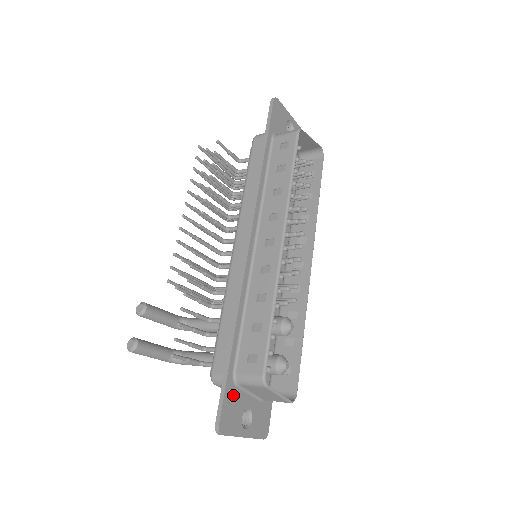
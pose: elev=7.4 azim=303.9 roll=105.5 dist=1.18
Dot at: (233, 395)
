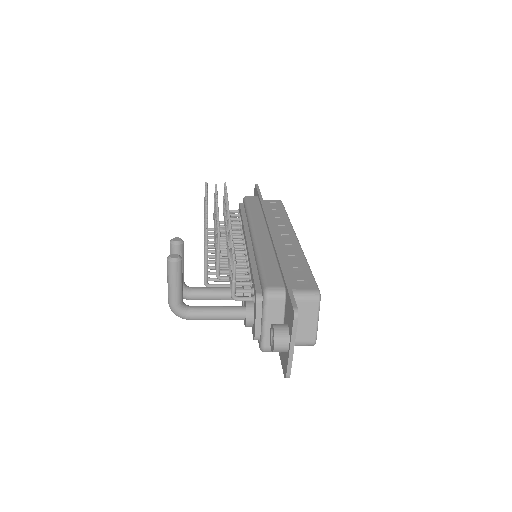
Dot at: occluded
